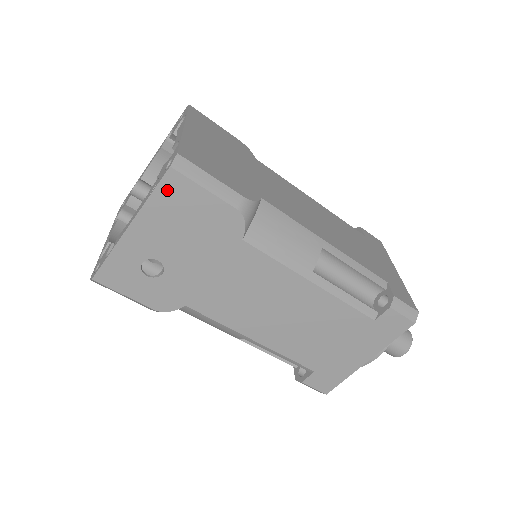
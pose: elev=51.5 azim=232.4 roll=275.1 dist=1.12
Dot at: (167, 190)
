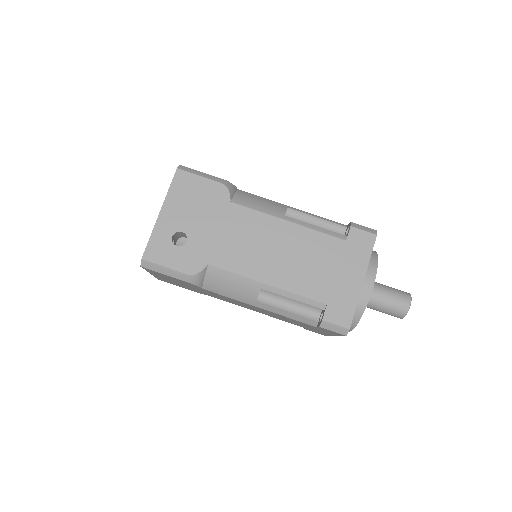
Dot at: (178, 182)
